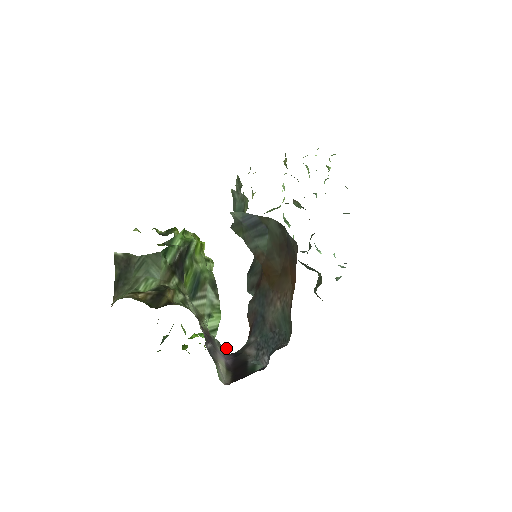
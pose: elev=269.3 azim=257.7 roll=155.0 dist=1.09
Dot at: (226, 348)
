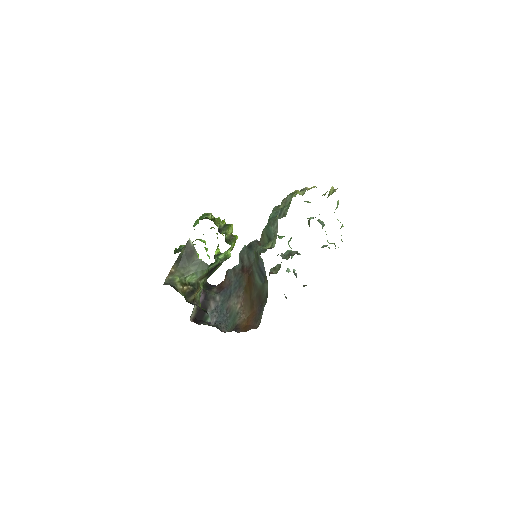
Dot at: occluded
